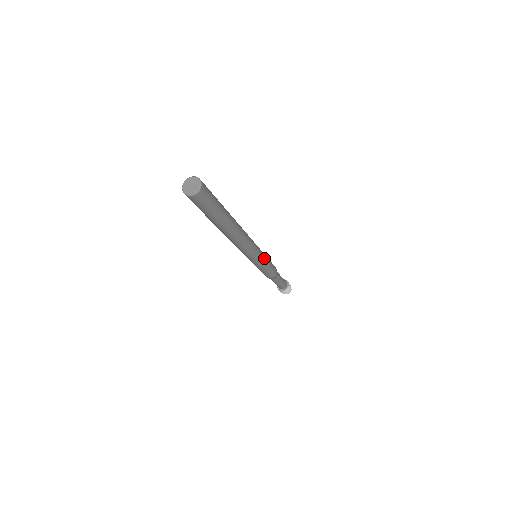
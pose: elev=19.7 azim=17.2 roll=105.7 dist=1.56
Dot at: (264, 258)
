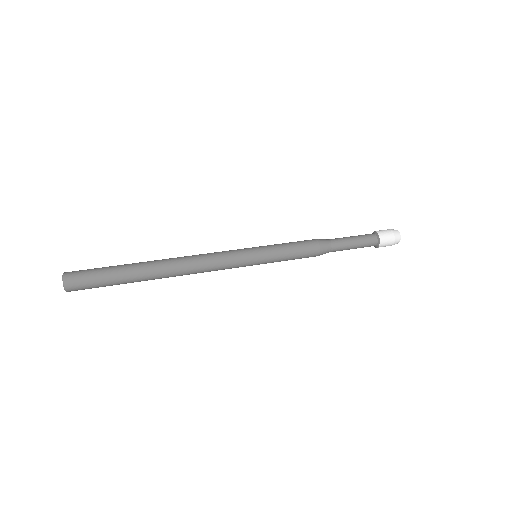
Dot at: (264, 257)
